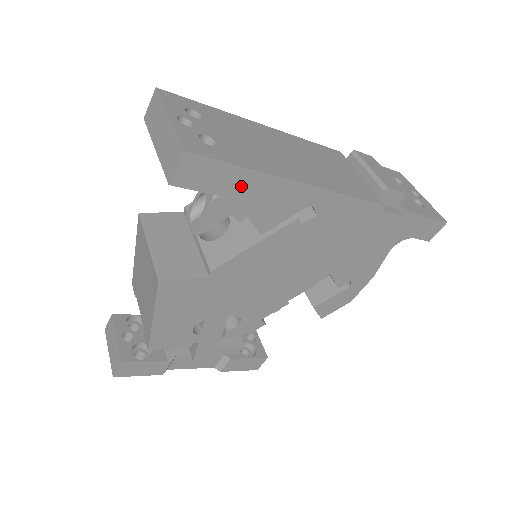
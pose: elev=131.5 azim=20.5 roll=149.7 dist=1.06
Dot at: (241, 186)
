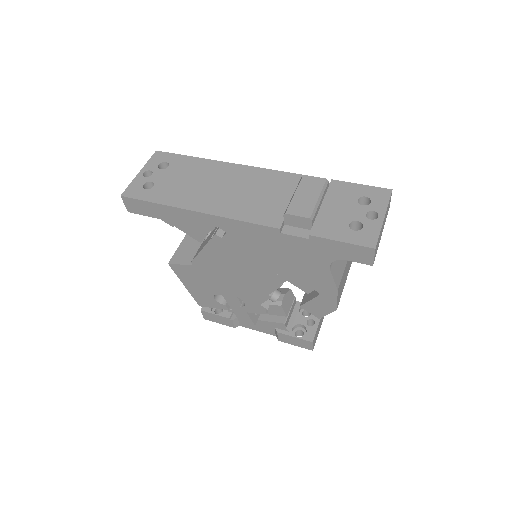
Dot at: (162, 213)
